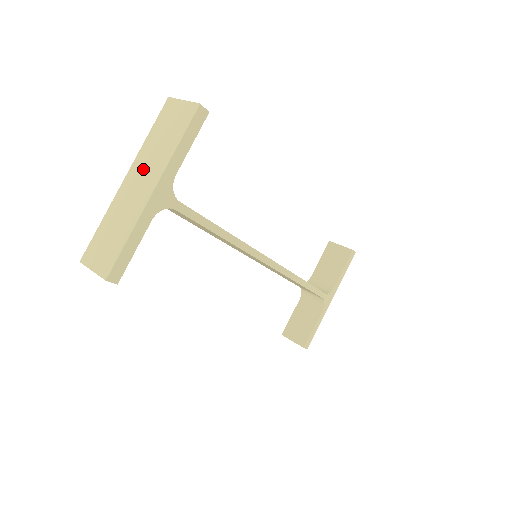
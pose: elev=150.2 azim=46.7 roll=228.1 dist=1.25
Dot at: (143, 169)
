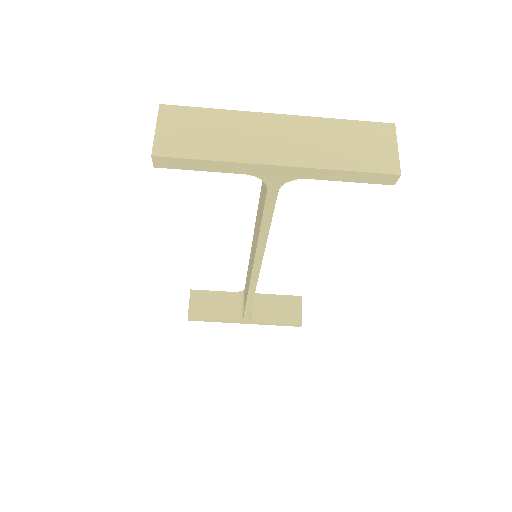
Dot at: (299, 135)
